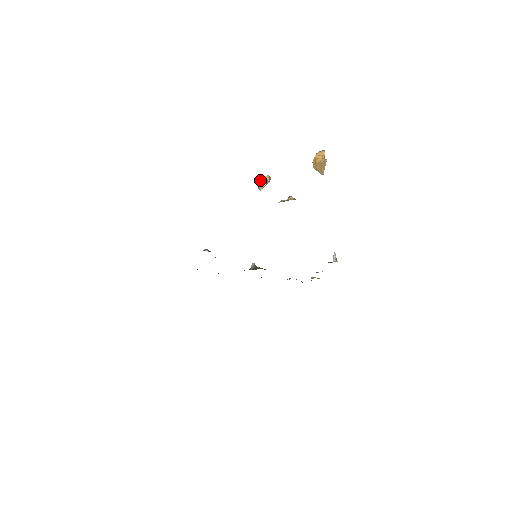
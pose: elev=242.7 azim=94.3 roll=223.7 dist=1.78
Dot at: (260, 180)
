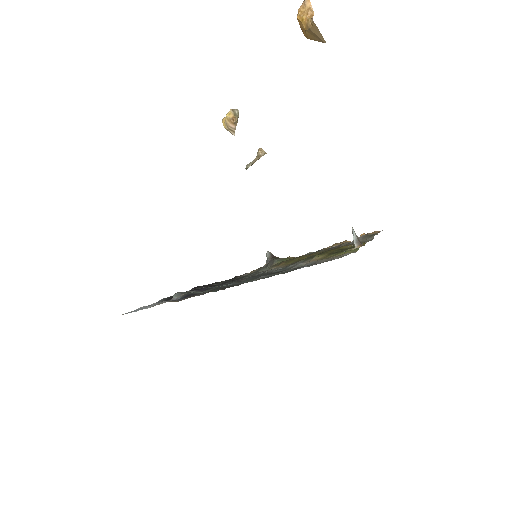
Dot at: (224, 122)
